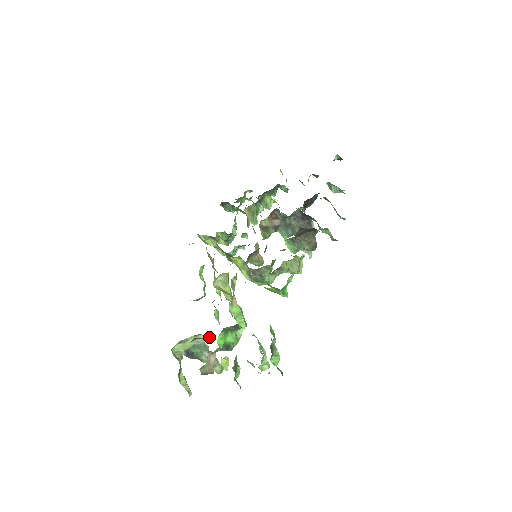
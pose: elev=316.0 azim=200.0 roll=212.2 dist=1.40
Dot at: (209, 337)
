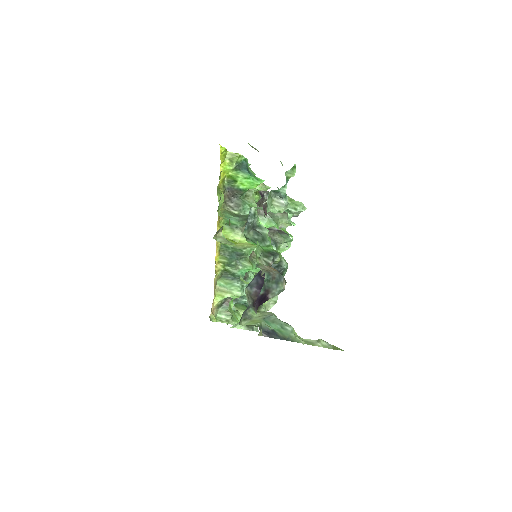
Dot at: occluded
